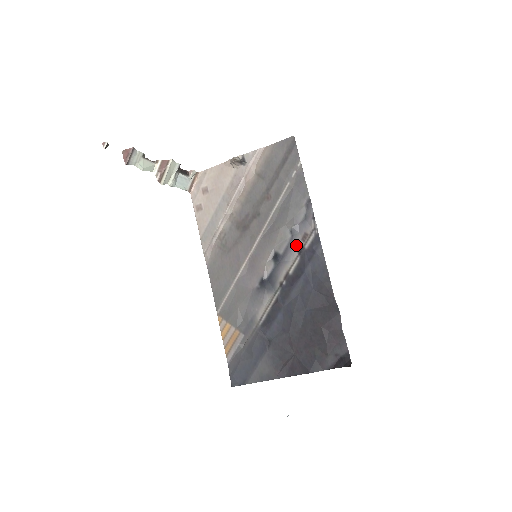
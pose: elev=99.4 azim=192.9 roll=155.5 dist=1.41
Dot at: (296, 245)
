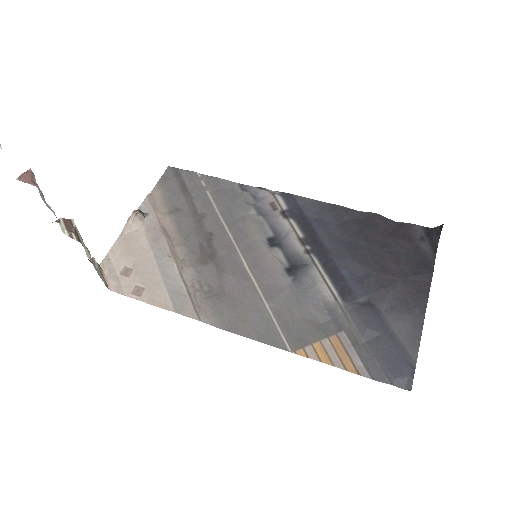
Dot at: (276, 217)
